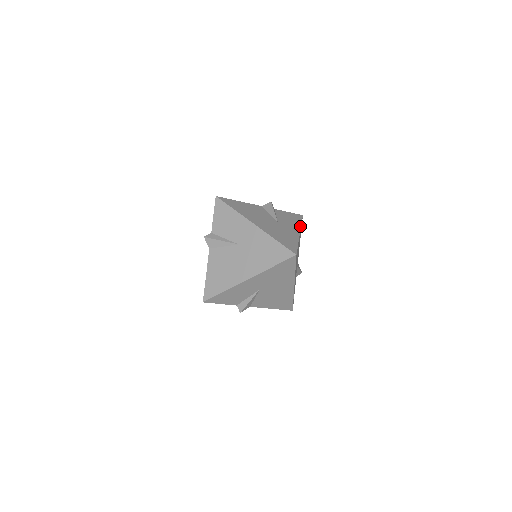
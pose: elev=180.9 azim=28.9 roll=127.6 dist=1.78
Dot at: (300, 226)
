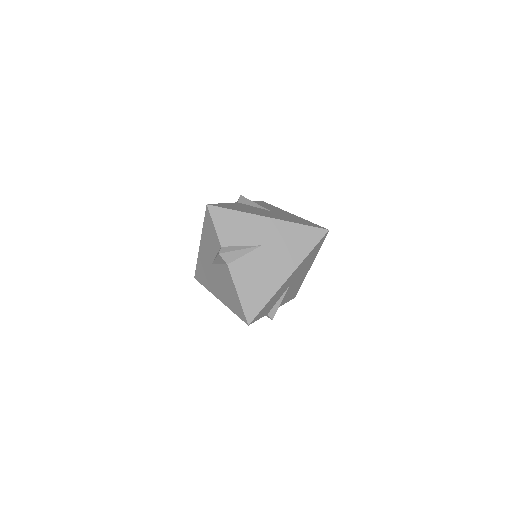
Dot at: (305, 276)
